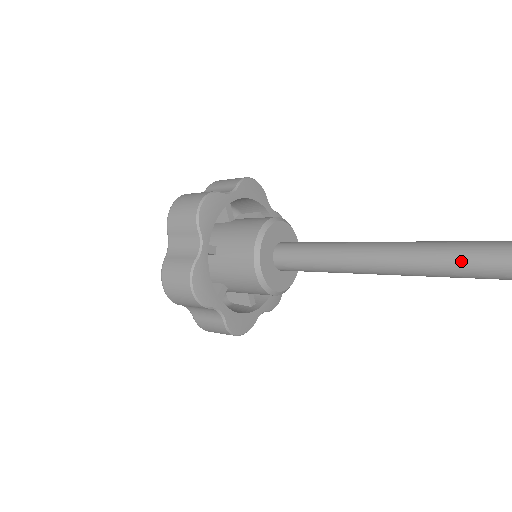
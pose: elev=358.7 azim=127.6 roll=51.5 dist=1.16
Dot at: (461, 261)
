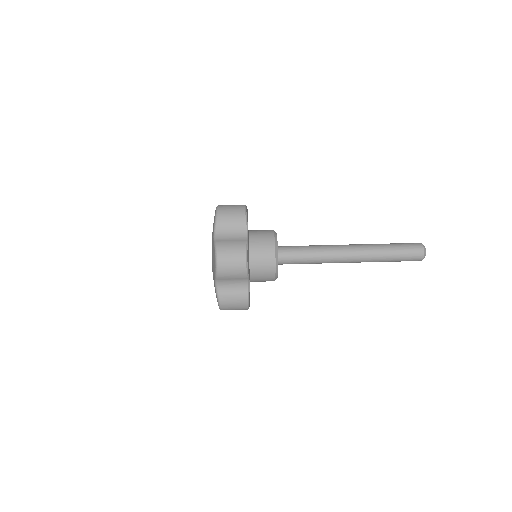
Dot at: occluded
